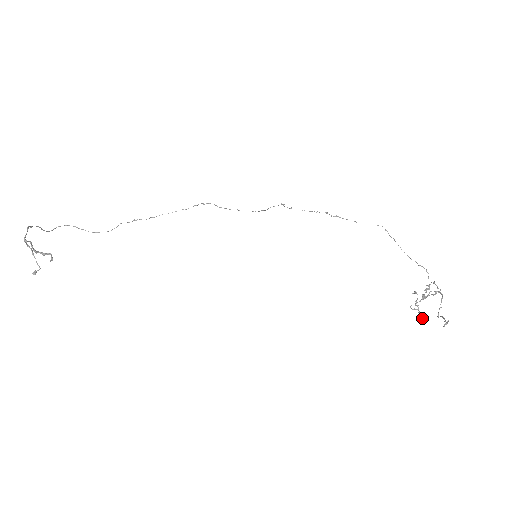
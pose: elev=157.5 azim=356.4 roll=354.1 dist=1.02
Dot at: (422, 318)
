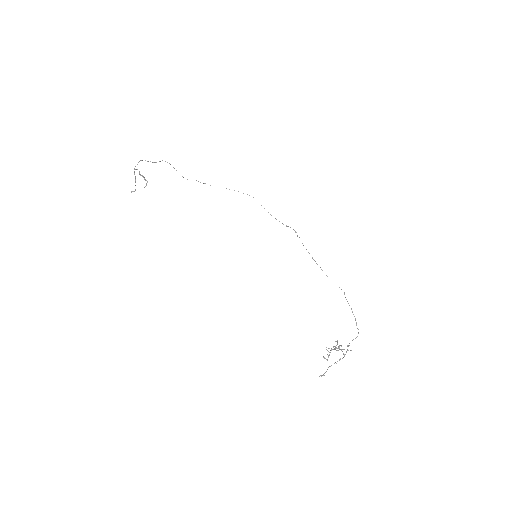
Dot at: (326, 359)
